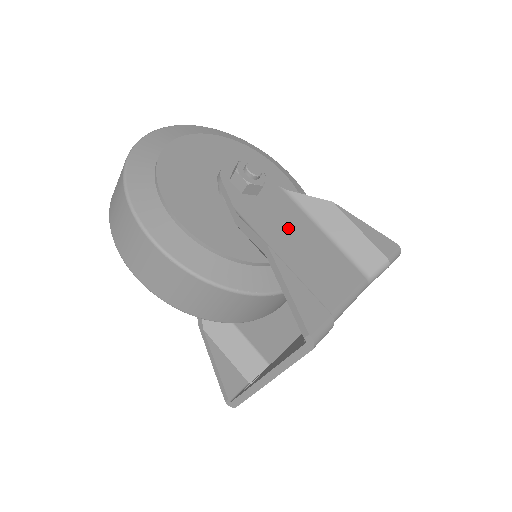
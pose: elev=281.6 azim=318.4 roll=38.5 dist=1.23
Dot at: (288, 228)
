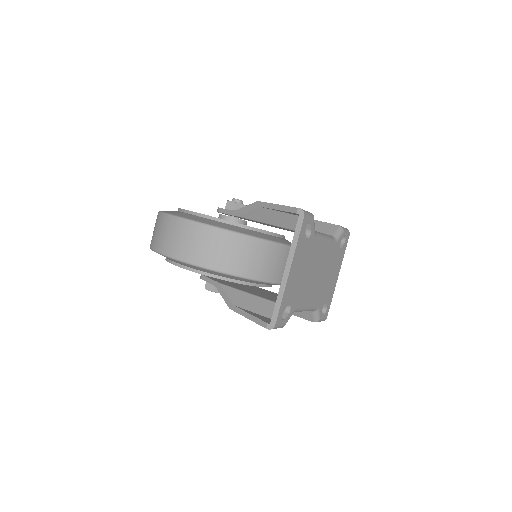
Dot at: occluded
